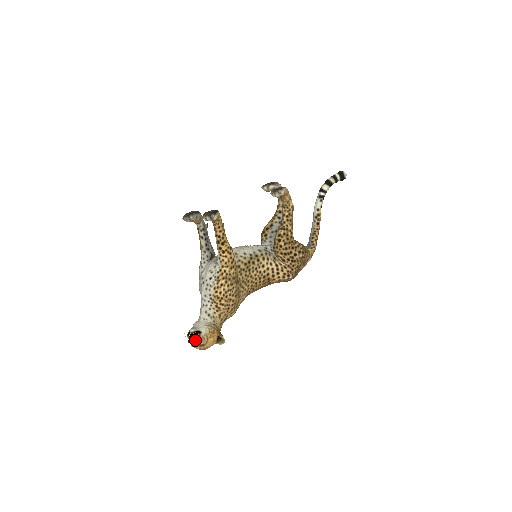
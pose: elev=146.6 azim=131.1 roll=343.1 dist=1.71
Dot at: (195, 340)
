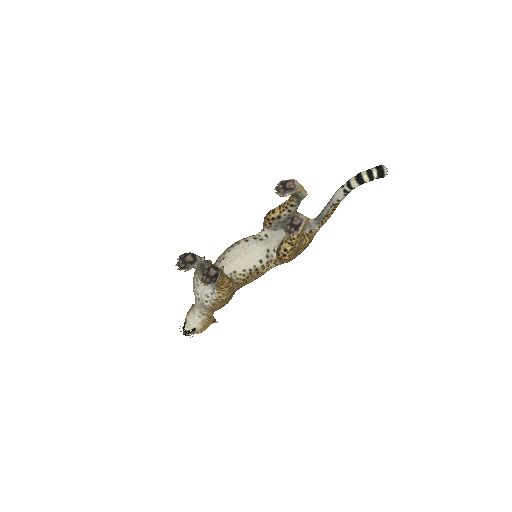
Dot at: occluded
